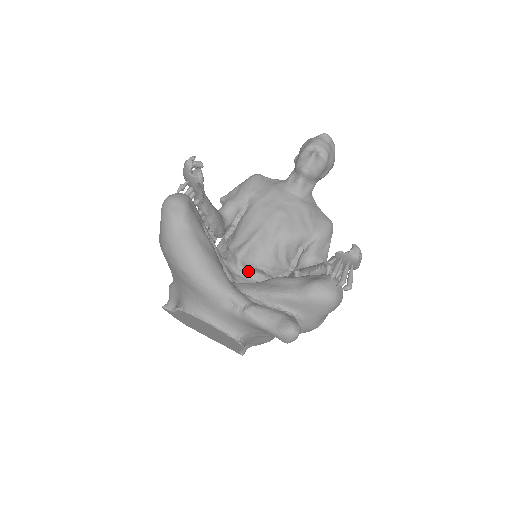
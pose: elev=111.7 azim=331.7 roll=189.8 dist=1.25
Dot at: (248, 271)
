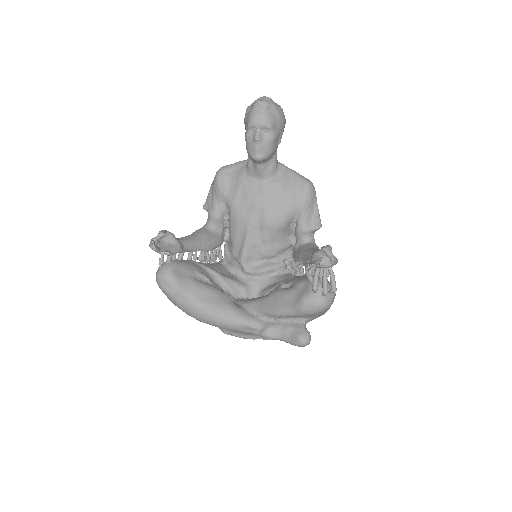
Dot at: (256, 272)
